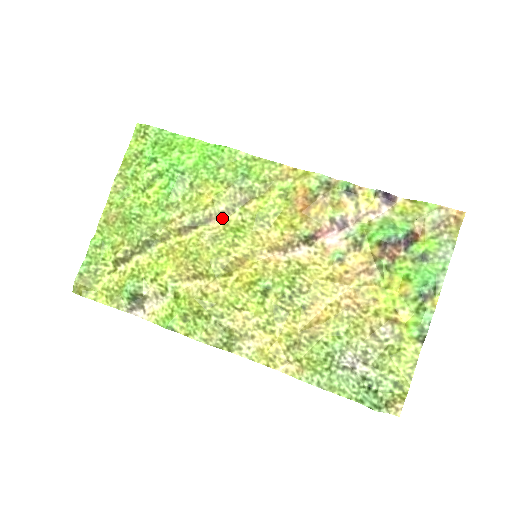
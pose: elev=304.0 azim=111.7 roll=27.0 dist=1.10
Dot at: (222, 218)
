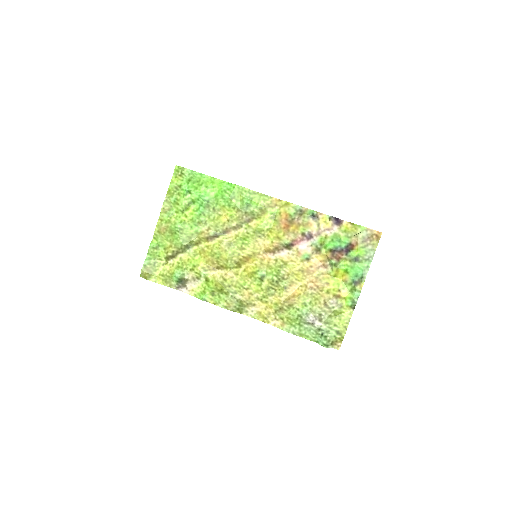
Dot at: (234, 231)
